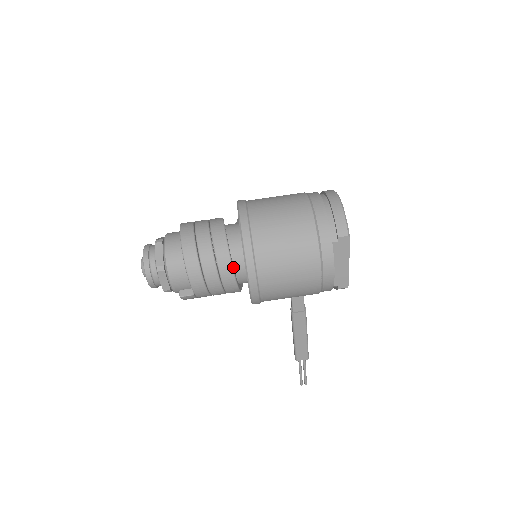
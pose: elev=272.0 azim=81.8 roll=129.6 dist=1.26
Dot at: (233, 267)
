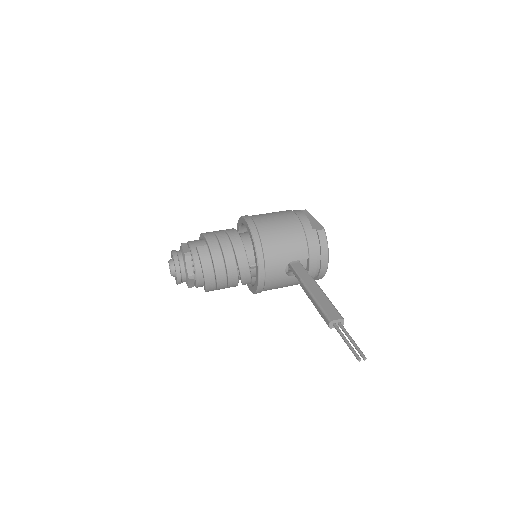
Dot at: occluded
